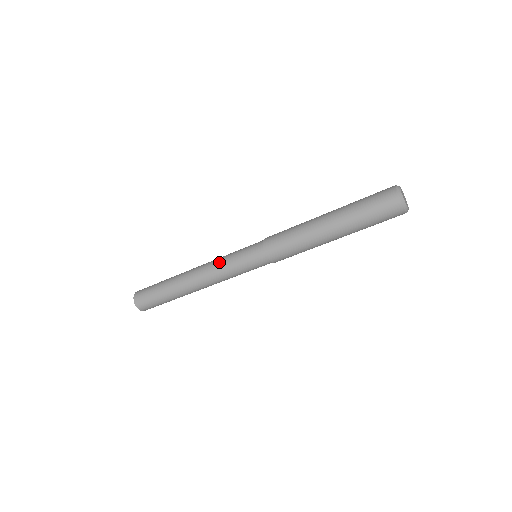
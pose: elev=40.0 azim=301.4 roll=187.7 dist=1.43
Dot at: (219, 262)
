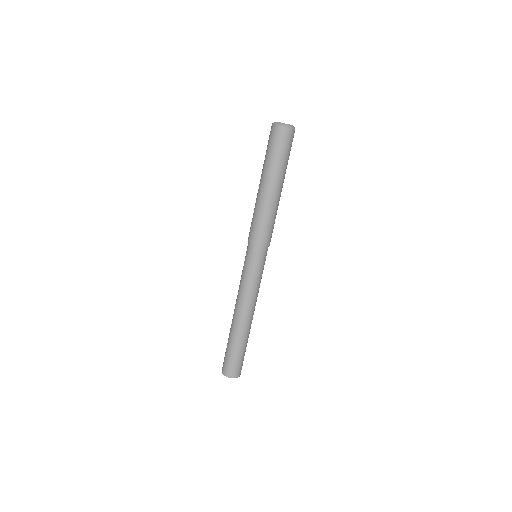
Dot at: (242, 286)
